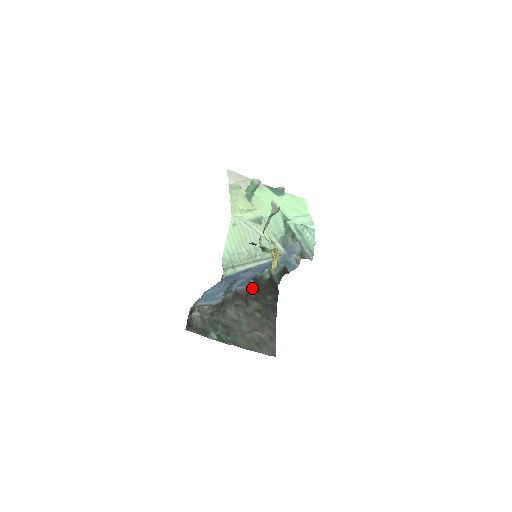
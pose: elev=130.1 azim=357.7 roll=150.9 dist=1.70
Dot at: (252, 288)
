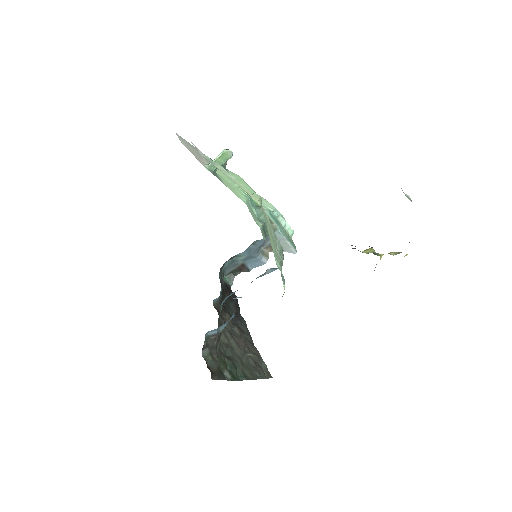
Dot at: (221, 297)
